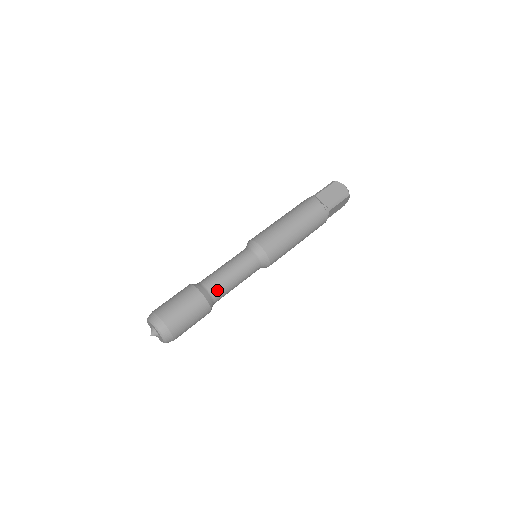
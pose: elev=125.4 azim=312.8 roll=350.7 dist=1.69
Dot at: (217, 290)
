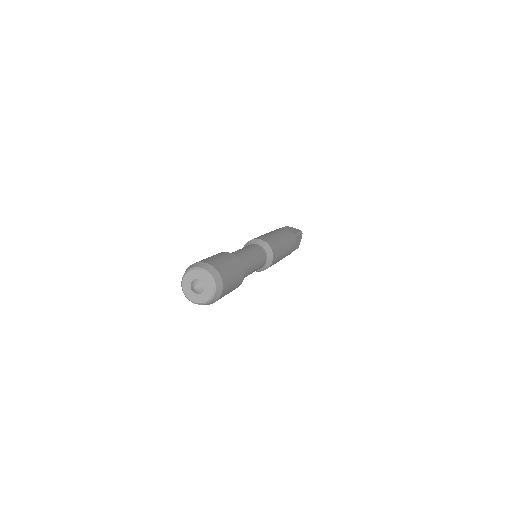
Dot at: (243, 260)
